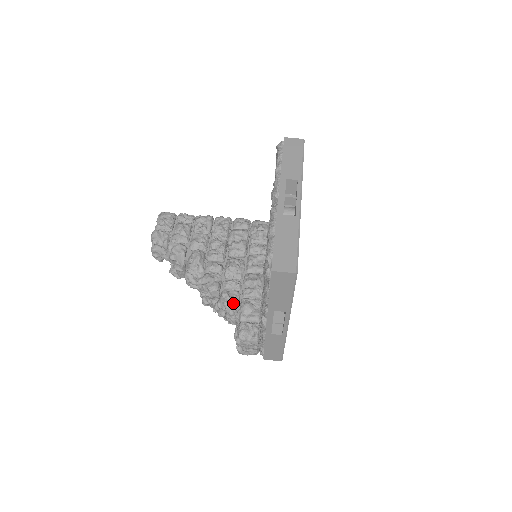
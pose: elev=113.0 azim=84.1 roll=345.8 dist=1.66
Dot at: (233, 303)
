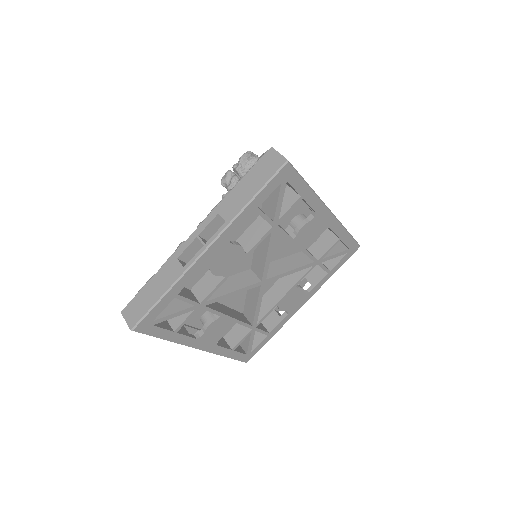
Dot at: occluded
